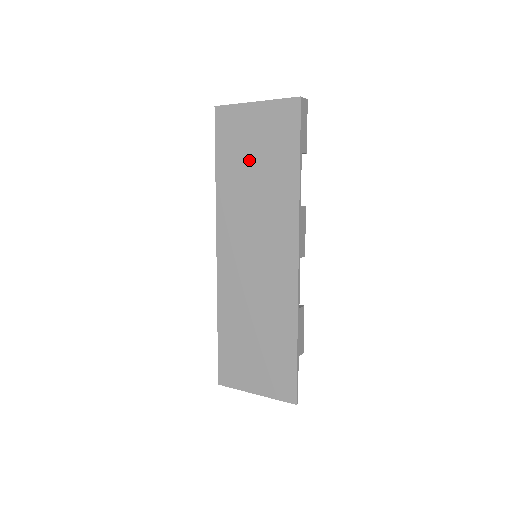
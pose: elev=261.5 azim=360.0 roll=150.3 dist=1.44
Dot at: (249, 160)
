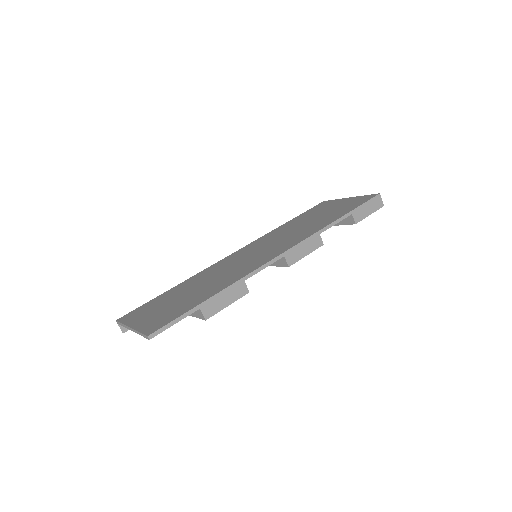
Dot at: (314, 216)
